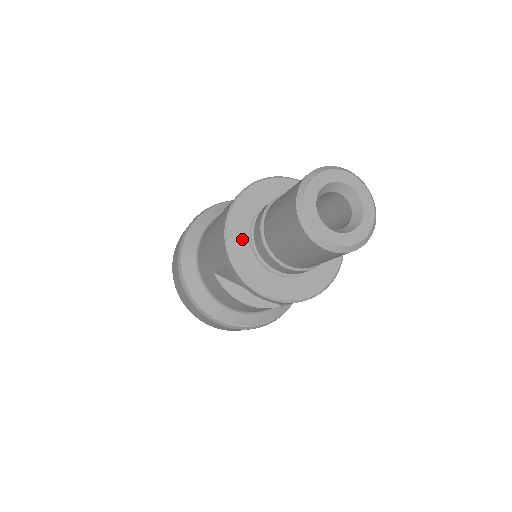
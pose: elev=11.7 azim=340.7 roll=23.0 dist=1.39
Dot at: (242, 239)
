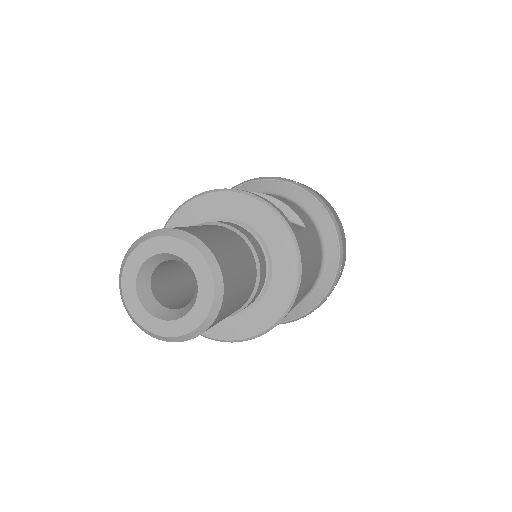
Dot at: occluded
